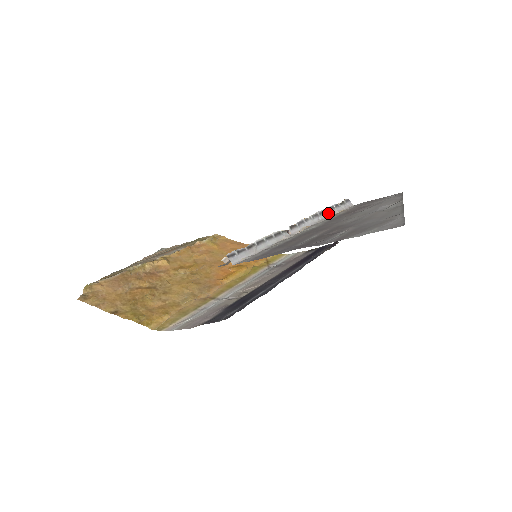
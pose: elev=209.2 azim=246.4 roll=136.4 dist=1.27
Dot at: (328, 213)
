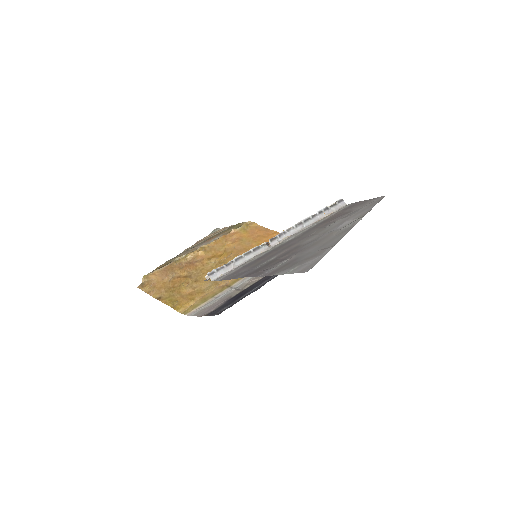
Dot at: (314, 219)
